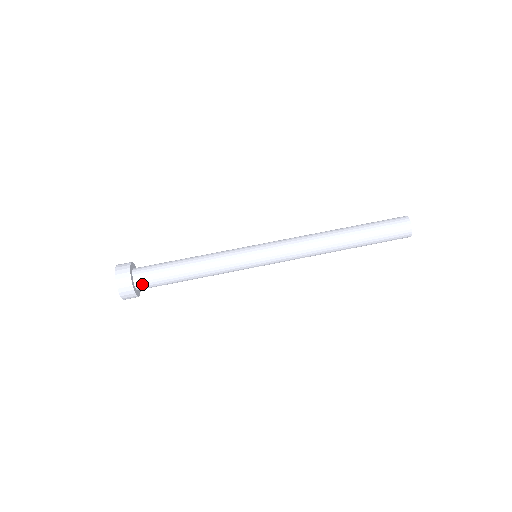
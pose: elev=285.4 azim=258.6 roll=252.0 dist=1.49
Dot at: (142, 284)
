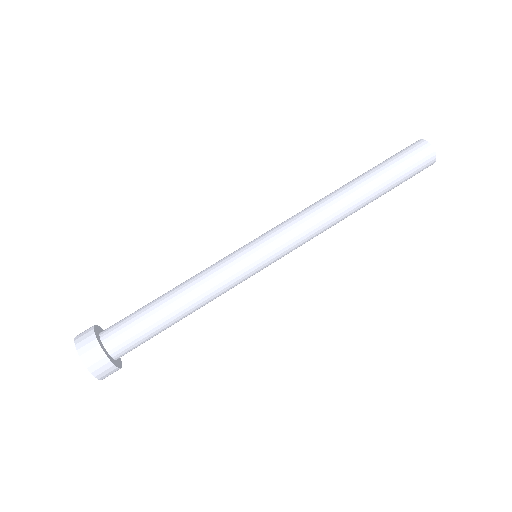
Dot at: (113, 339)
